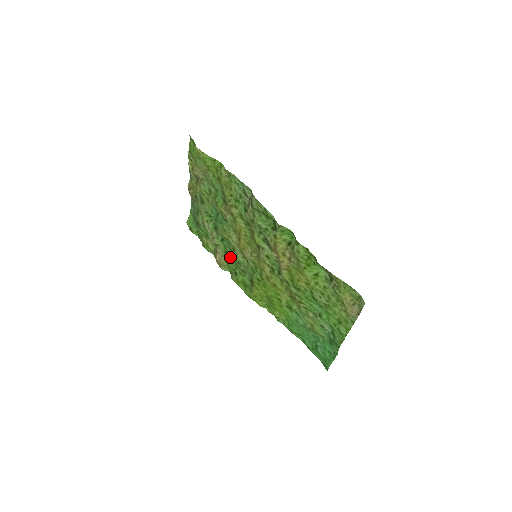
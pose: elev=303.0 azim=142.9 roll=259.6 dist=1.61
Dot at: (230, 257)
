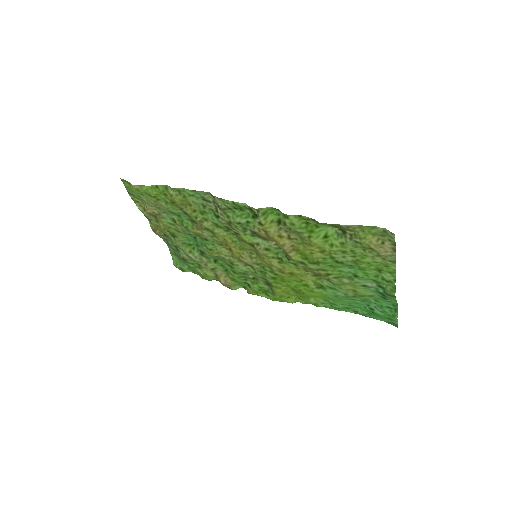
Dot at: (233, 273)
